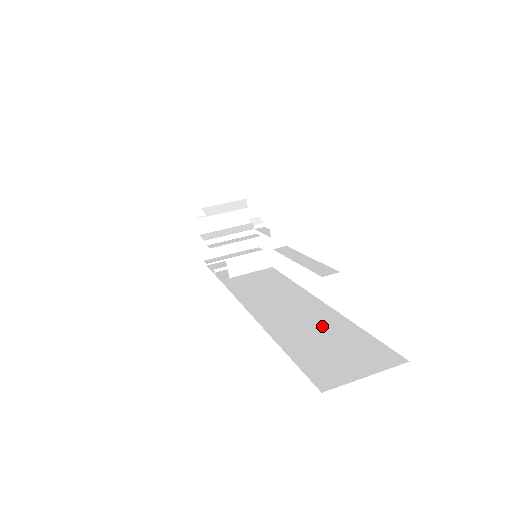
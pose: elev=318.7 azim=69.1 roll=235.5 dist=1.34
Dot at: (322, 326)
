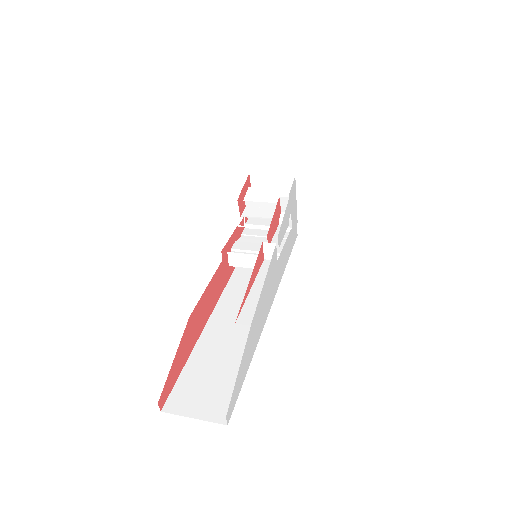
Dot at: (231, 353)
